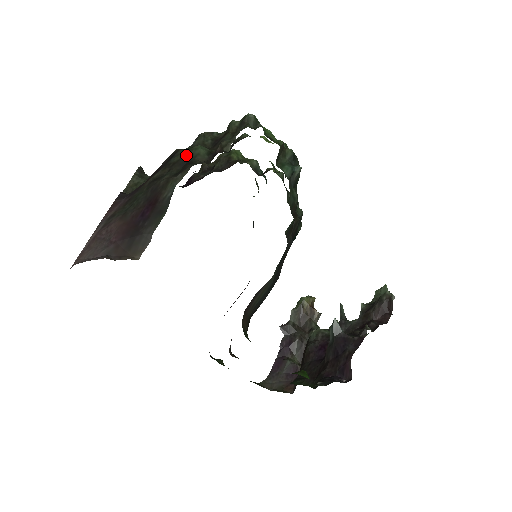
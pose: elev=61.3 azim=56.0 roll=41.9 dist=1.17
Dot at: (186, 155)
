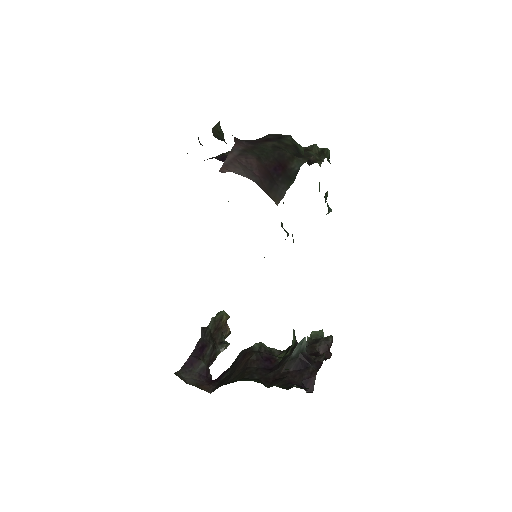
Dot at: (295, 145)
